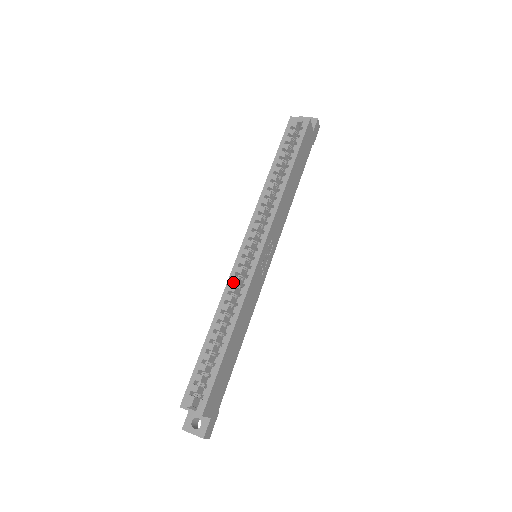
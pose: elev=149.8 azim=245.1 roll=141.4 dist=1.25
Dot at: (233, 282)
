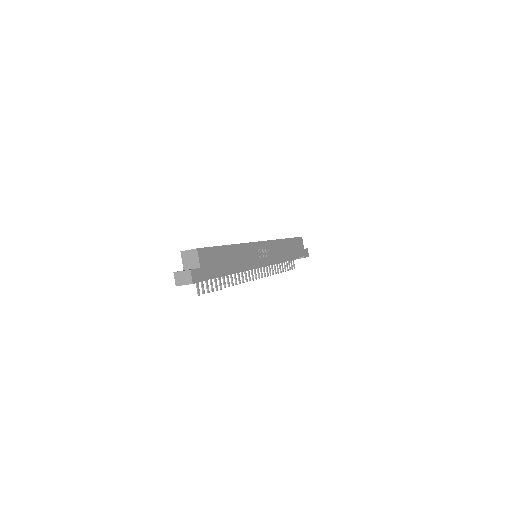
Dot at: occluded
